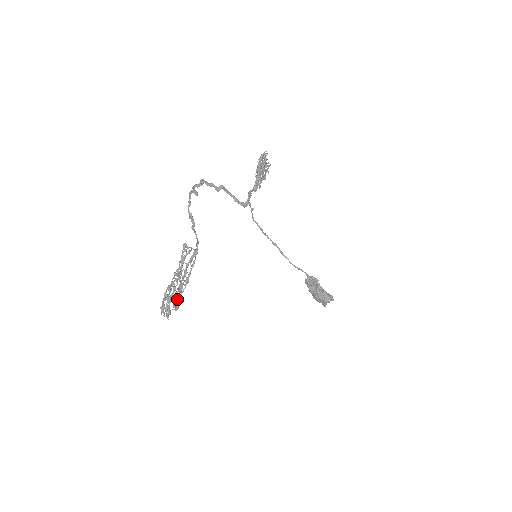
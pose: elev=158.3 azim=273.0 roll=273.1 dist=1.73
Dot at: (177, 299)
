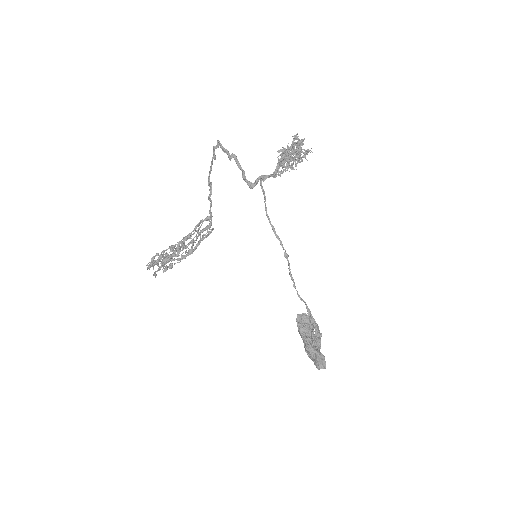
Dot at: (166, 259)
